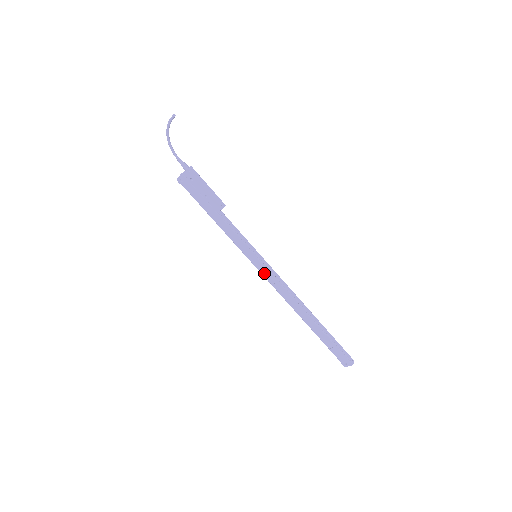
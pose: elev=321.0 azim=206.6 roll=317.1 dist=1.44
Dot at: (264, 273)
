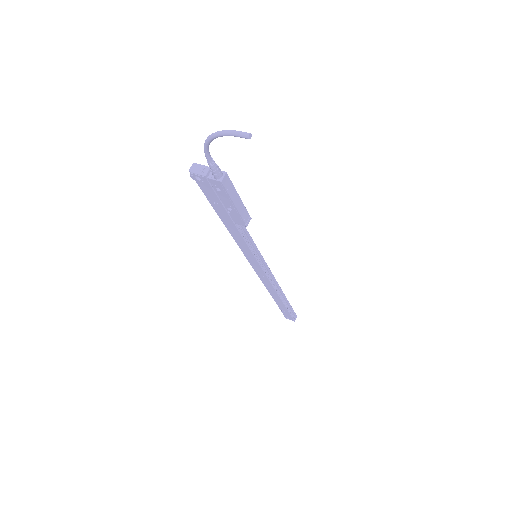
Dot at: (255, 268)
